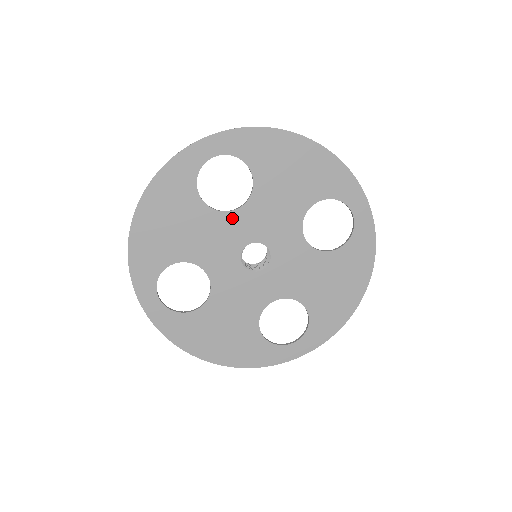
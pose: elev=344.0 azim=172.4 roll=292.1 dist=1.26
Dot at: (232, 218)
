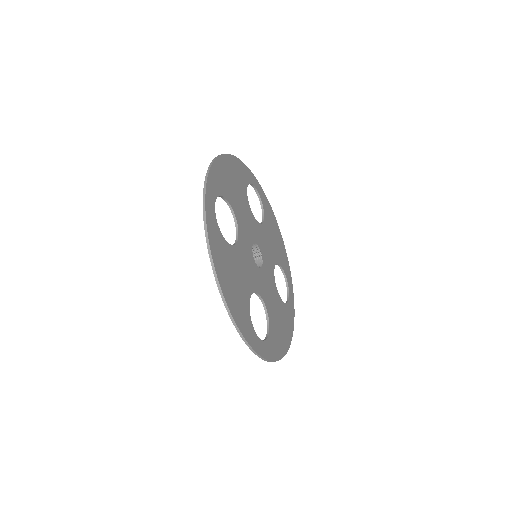
Dot at: (254, 221)
